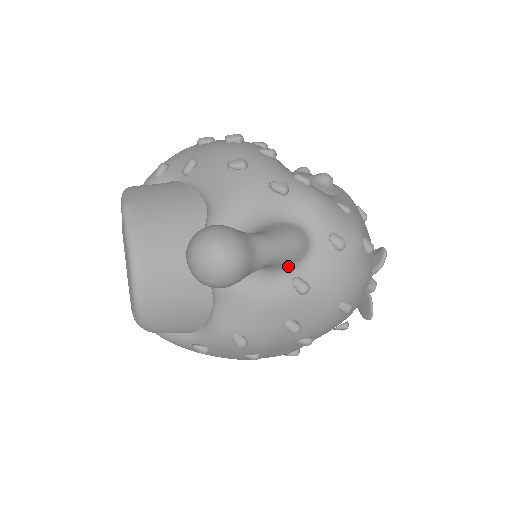
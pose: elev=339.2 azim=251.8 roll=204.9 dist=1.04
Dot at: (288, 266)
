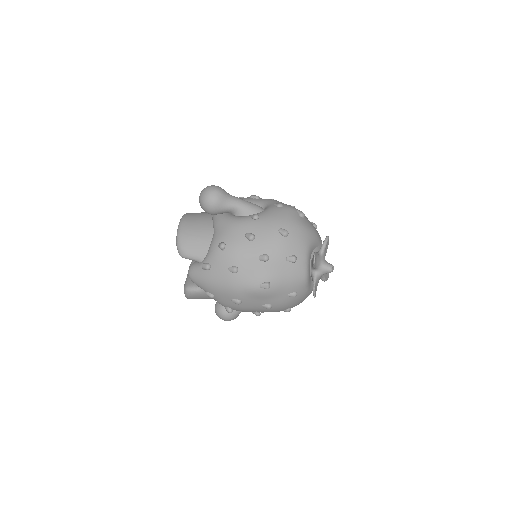
Dot at: occluded
